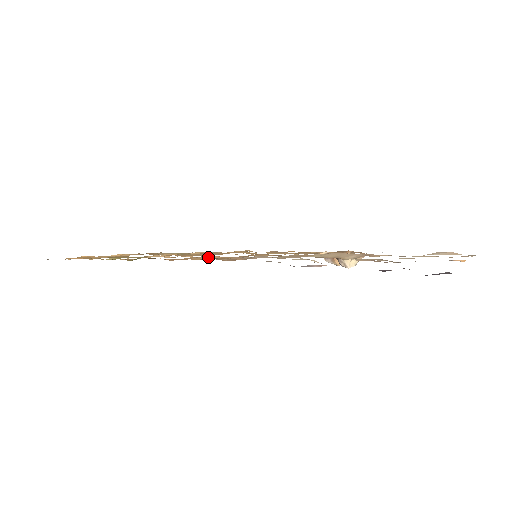
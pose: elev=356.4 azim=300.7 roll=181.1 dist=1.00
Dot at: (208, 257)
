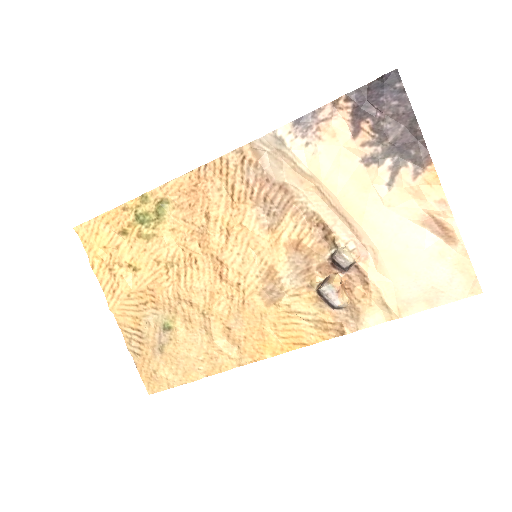
Dot at: (223, 206)
